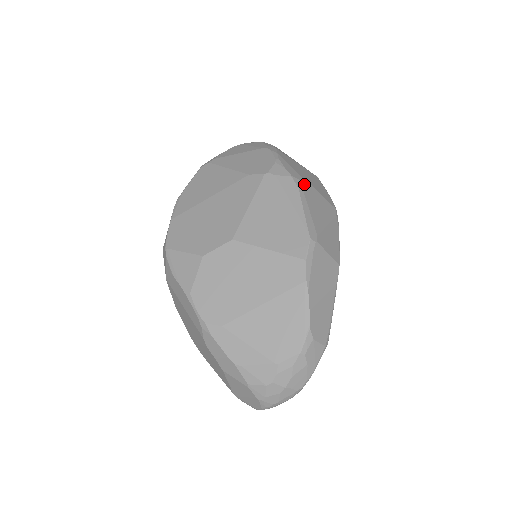
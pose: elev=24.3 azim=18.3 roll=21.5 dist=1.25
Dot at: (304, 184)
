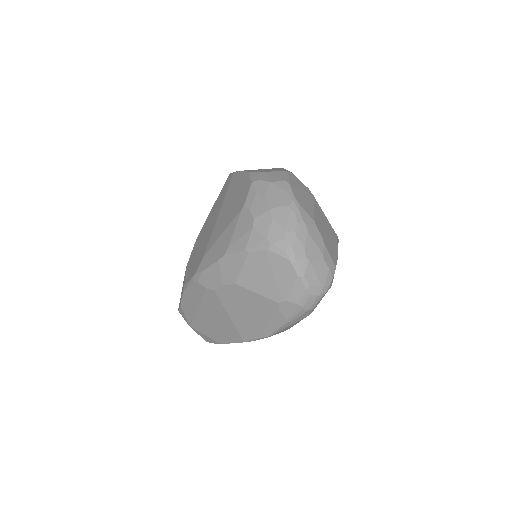
Dot at: occluded
